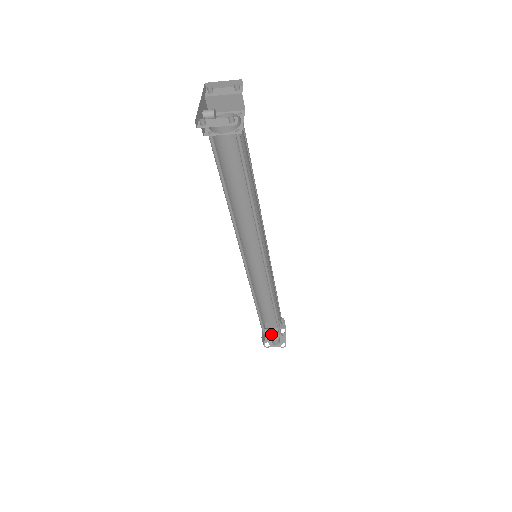
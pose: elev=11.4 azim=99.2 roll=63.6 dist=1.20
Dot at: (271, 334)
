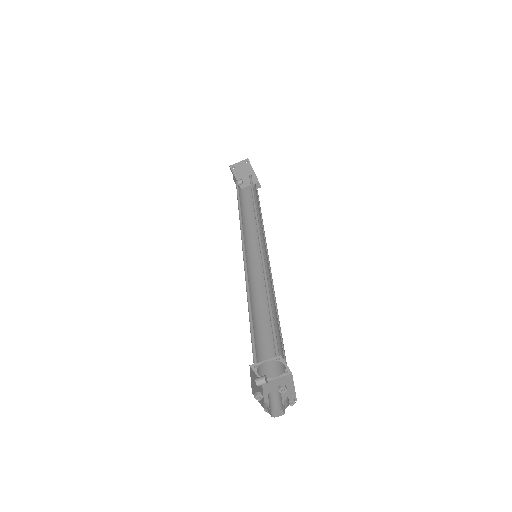
Dot at: (272, 412)
